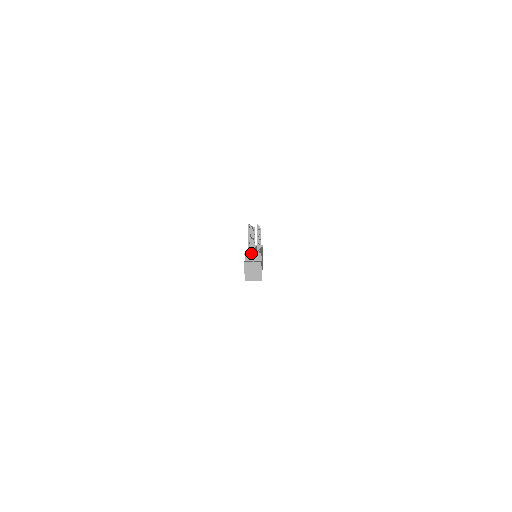
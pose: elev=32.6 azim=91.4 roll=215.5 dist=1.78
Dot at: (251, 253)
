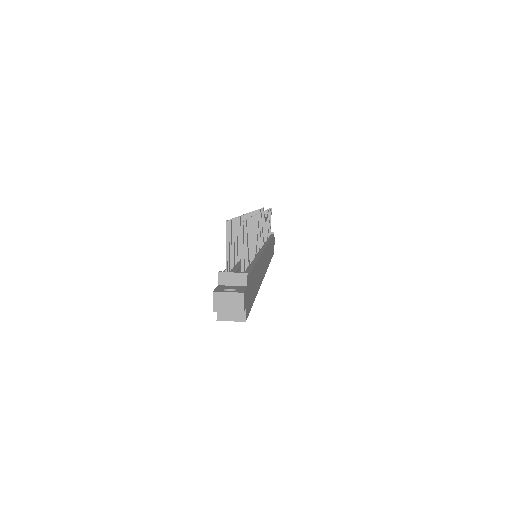
Dot at: (230, 272)
